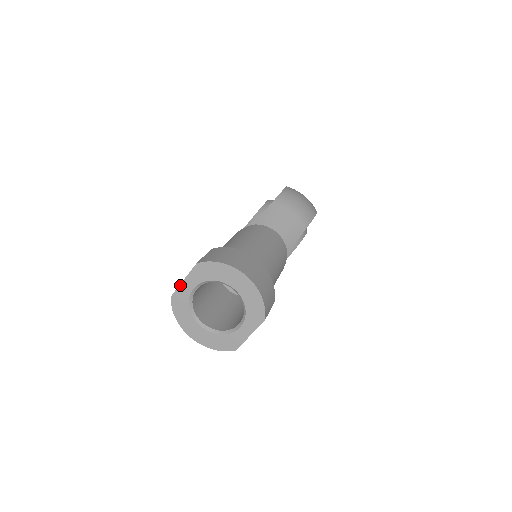
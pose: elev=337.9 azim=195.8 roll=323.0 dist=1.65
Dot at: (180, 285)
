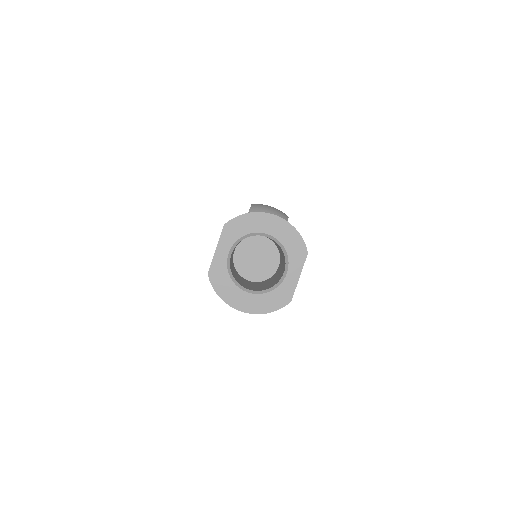
Dot at: (214, 256)
